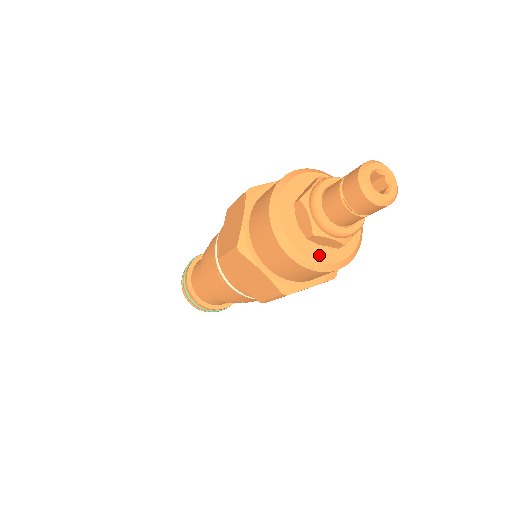
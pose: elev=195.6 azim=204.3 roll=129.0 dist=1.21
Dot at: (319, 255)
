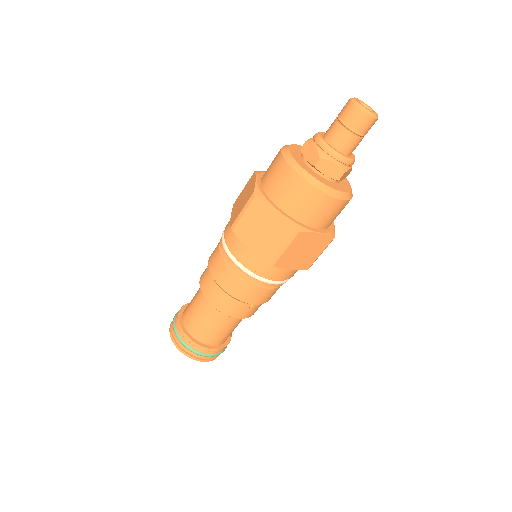
Dot at: (299, 161)
